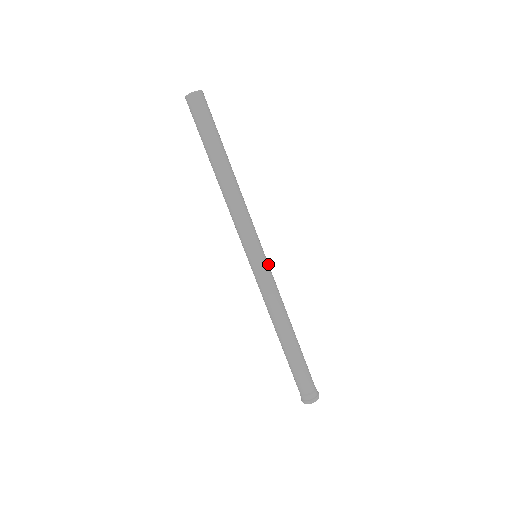
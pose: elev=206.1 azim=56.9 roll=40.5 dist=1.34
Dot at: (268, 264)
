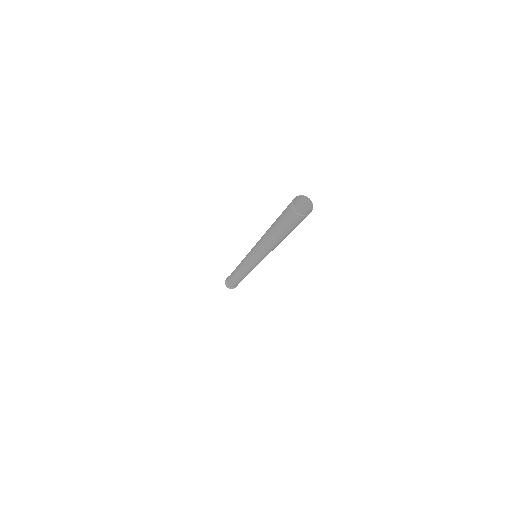
Dot at: occluded
